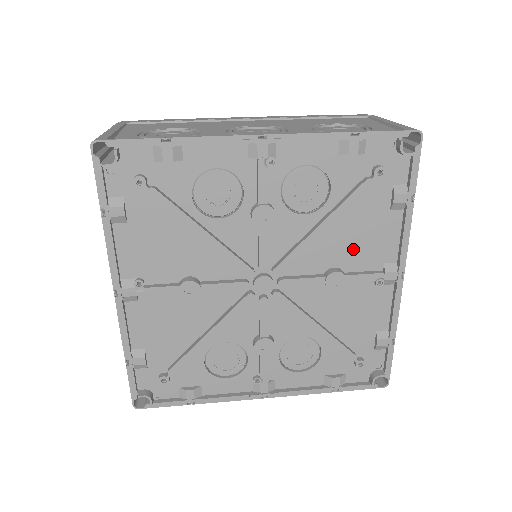
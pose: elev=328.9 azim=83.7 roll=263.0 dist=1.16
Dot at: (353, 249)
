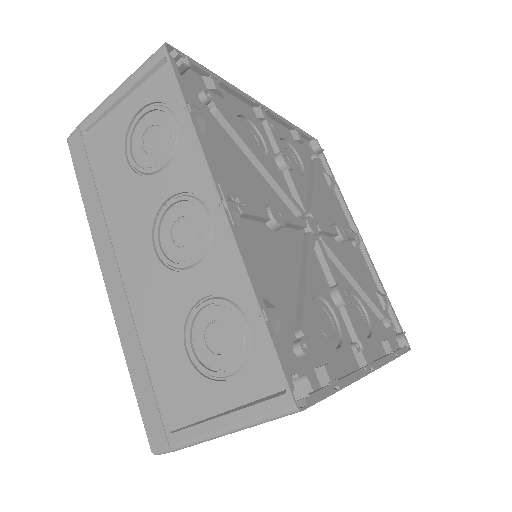
Dot at: (331, 213)
